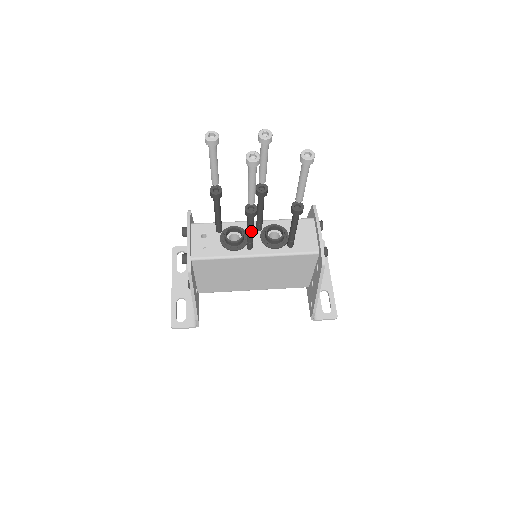
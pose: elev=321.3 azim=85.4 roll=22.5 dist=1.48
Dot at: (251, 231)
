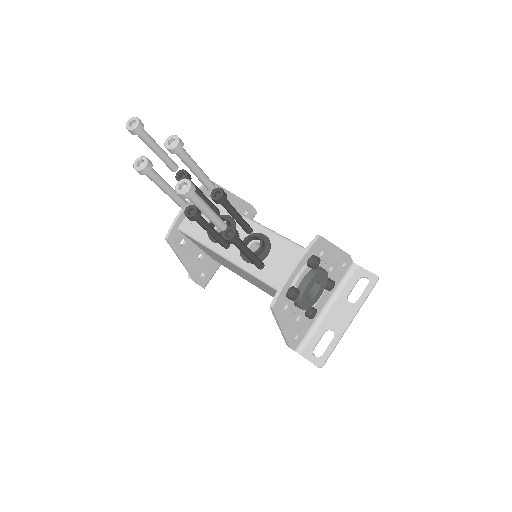
Dot at: (208, 232)
